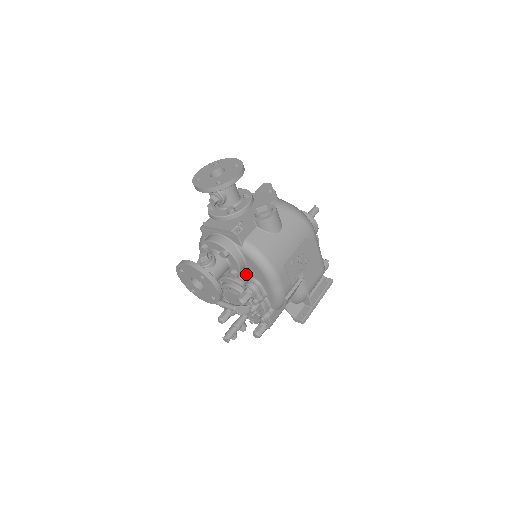
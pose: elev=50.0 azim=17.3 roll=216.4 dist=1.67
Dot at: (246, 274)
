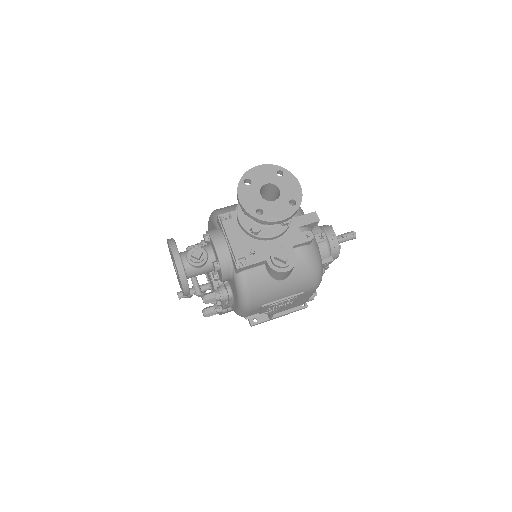
Dot at: occluded
